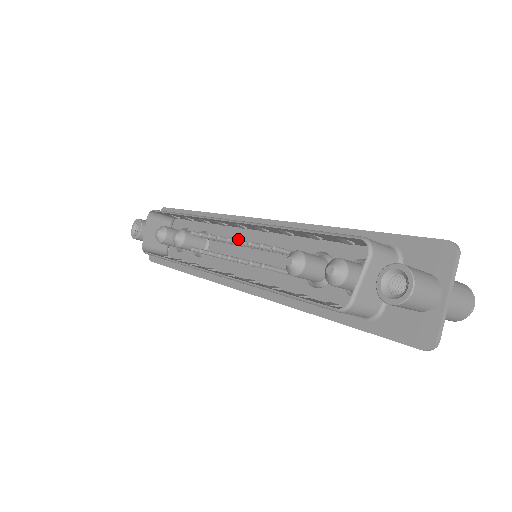
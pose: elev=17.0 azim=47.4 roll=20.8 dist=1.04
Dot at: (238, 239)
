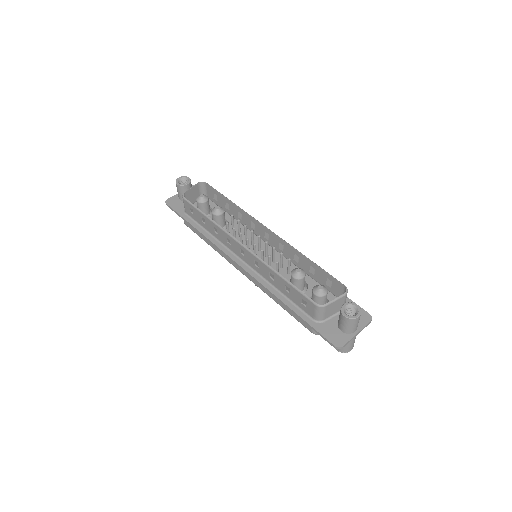
Dot at: occluded
